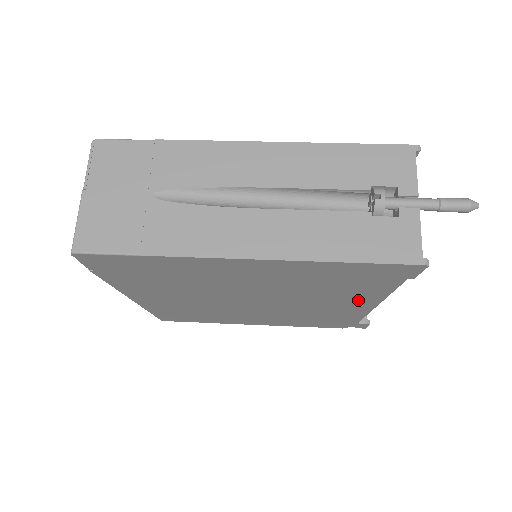
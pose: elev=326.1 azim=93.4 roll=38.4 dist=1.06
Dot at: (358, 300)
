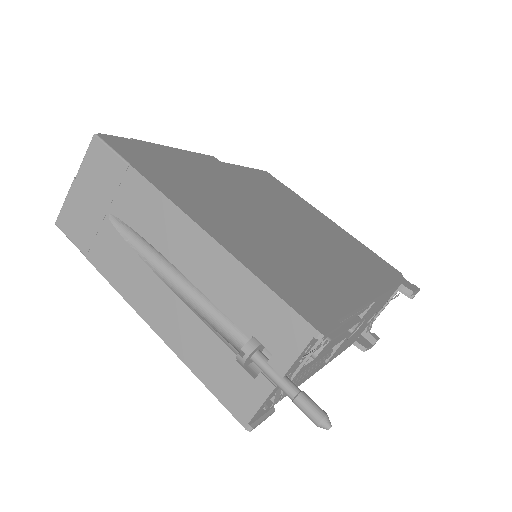
Dot at: occluded
